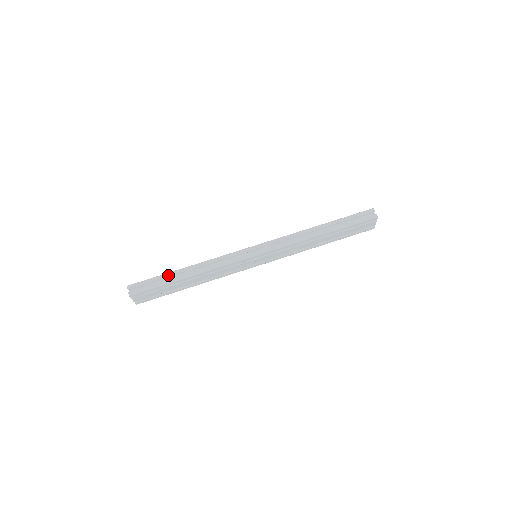
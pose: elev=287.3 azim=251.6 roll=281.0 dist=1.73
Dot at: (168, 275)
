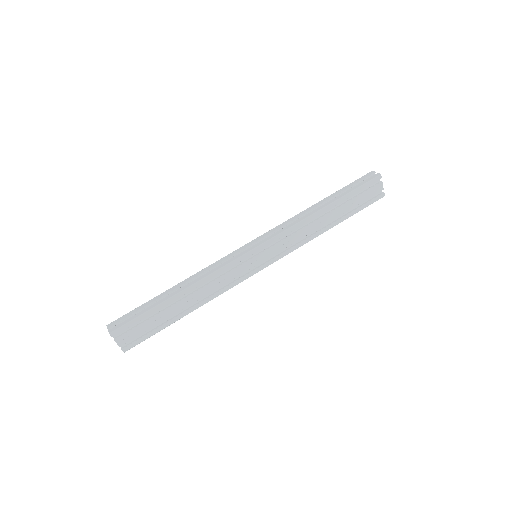
Dot at: (154, 299)
